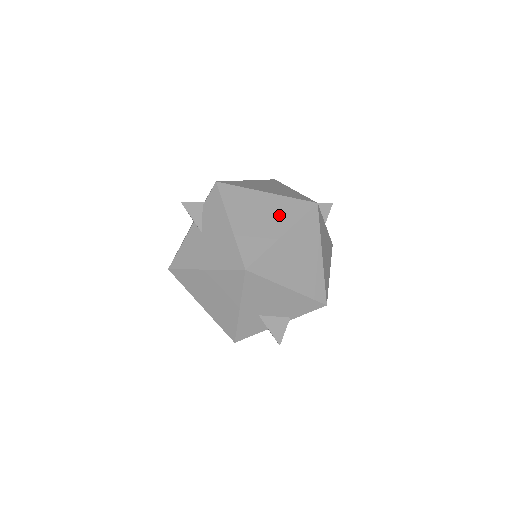
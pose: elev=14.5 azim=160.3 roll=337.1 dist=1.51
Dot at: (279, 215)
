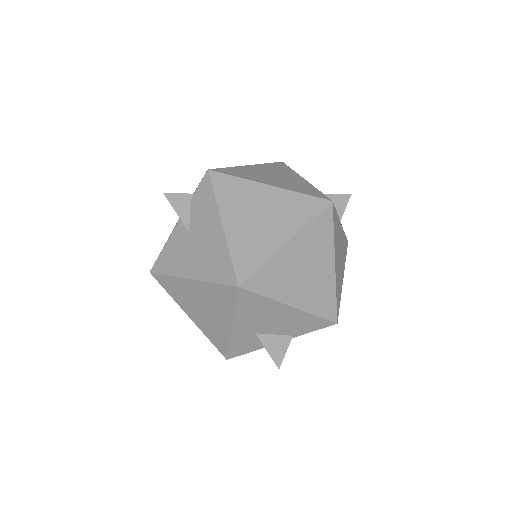
Dot at: (284, 216)
